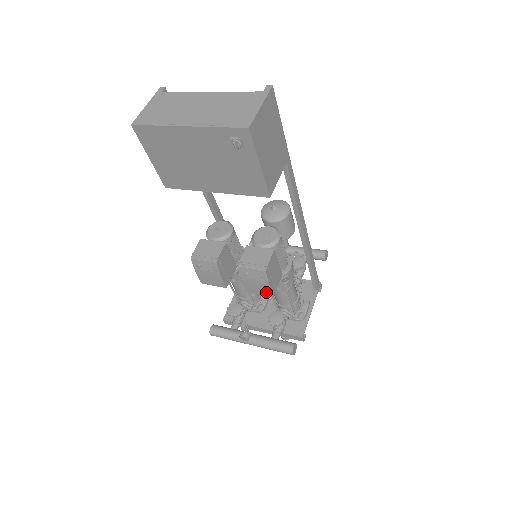
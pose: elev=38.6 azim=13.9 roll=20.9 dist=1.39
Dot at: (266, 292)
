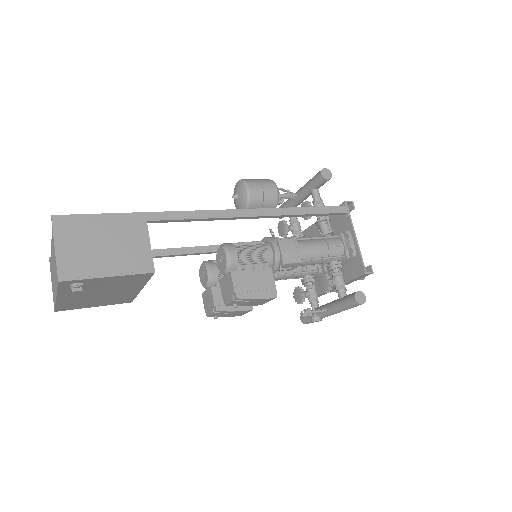
Dot at: (267, 300)
